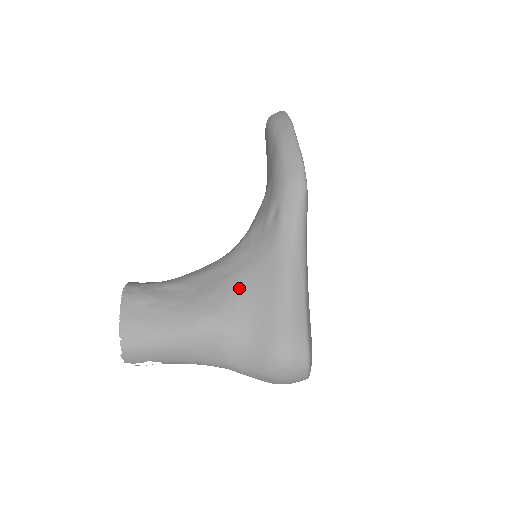
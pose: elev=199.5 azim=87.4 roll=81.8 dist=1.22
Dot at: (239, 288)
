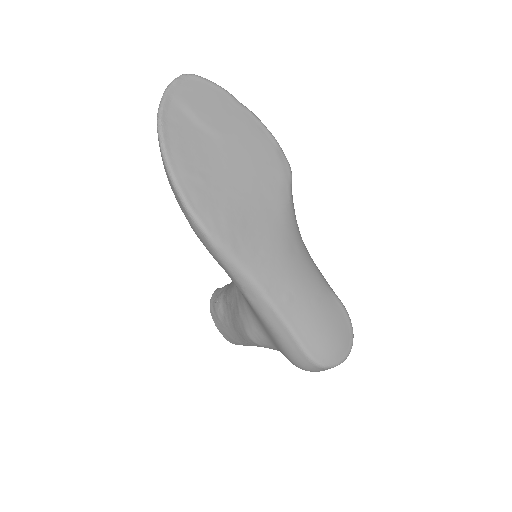
Dot at: (247, 311)
